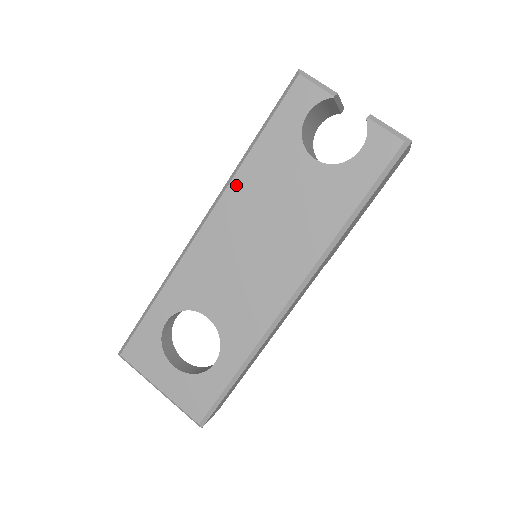
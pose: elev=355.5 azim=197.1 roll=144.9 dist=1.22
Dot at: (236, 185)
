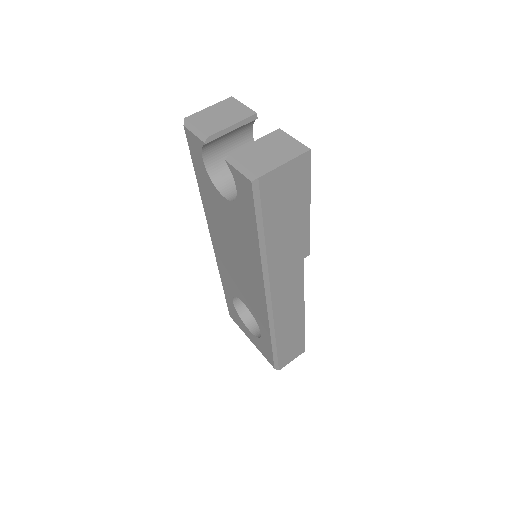
Dot at: (207, 215)
